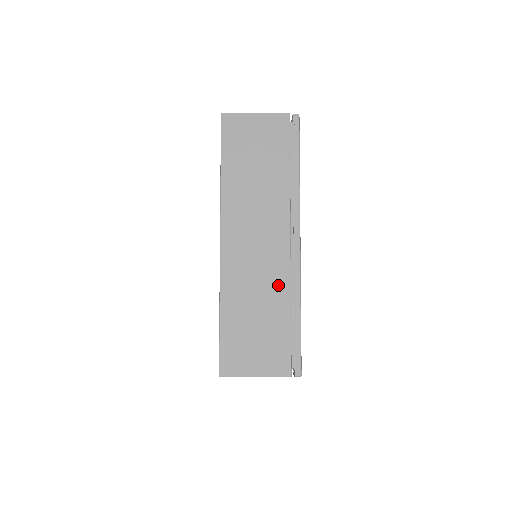
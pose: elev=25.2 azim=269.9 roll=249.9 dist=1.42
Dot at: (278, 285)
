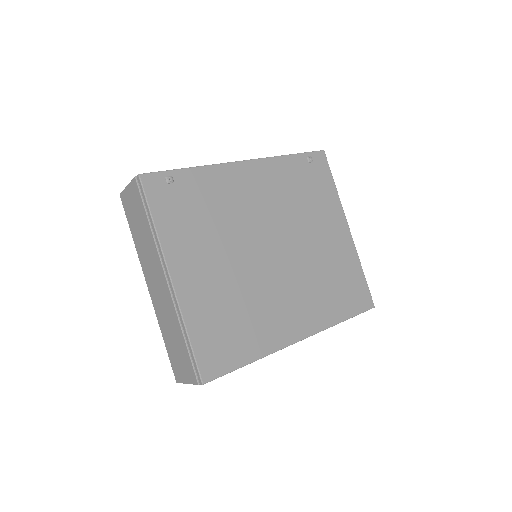
Dot at: (173, 315)
